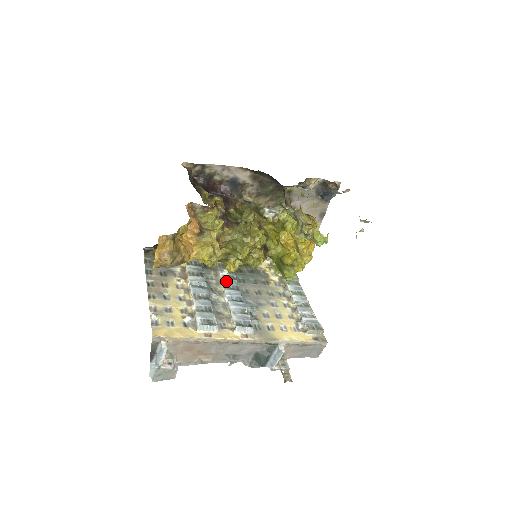
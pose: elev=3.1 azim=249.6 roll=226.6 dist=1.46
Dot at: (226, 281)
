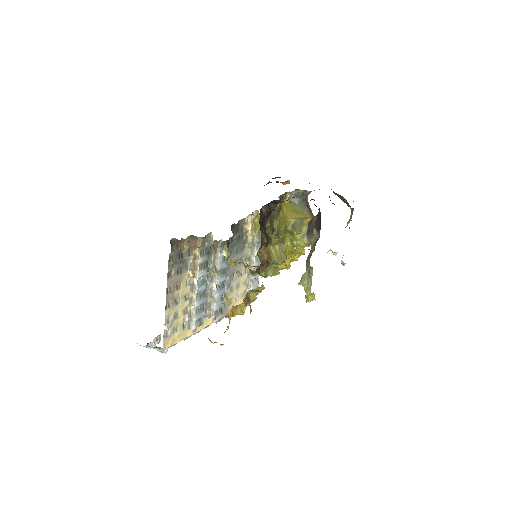
Dot at: (221, 266)
